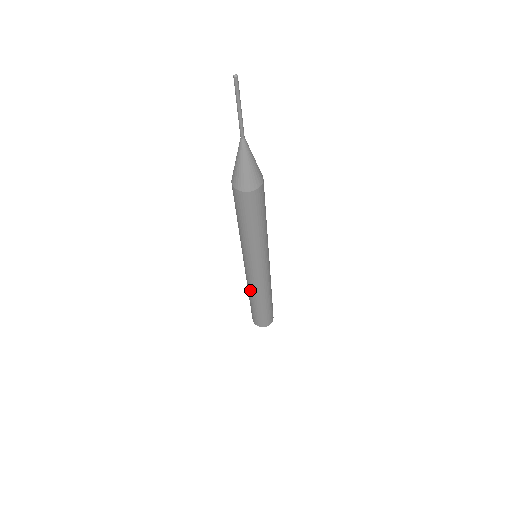
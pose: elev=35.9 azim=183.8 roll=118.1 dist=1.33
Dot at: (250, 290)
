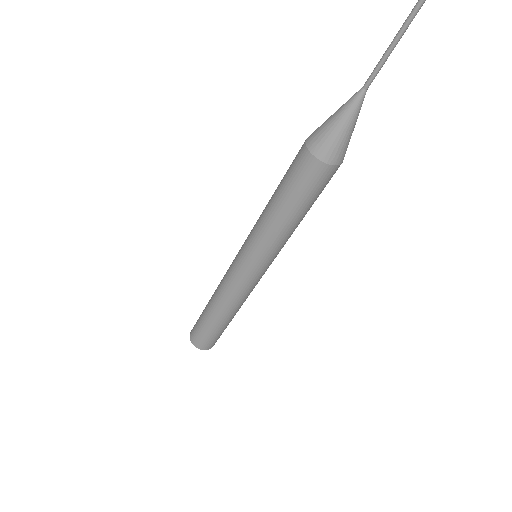
Dot at: (218, 291)
